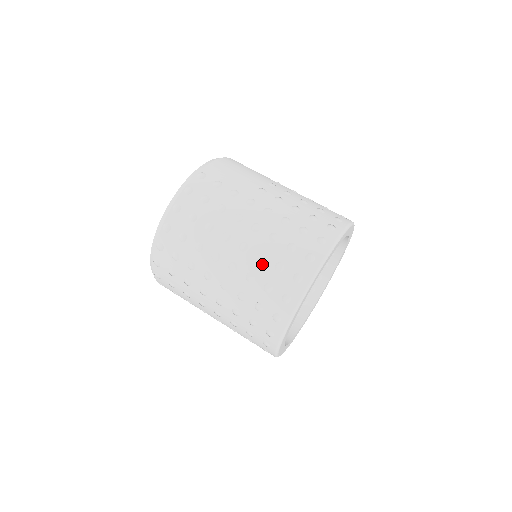
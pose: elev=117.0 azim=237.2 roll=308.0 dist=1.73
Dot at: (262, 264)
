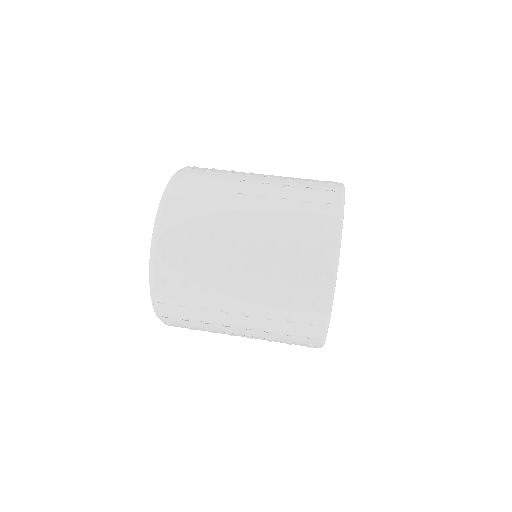
Dot at: (275, 302)
